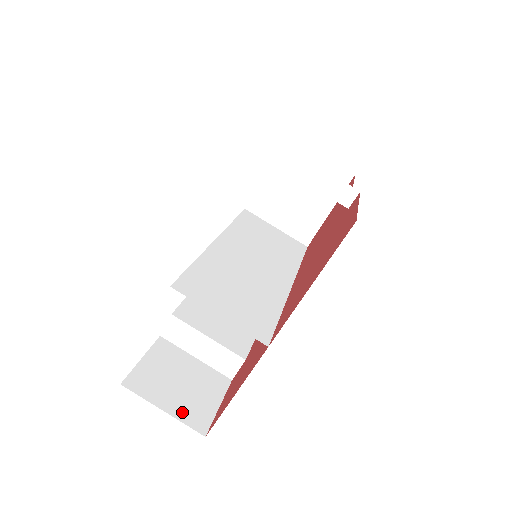
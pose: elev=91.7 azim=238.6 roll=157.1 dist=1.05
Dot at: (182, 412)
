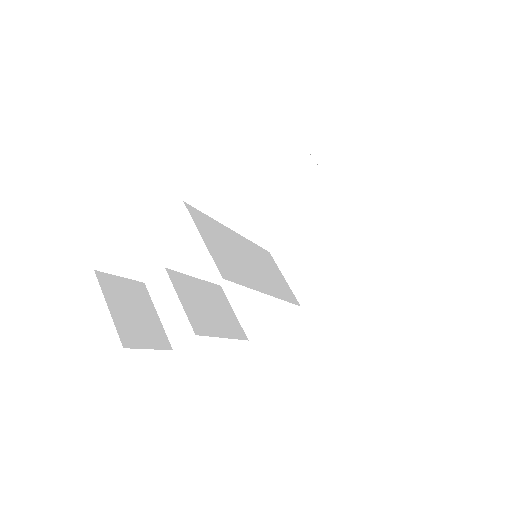
Dot at: (120, 322)
